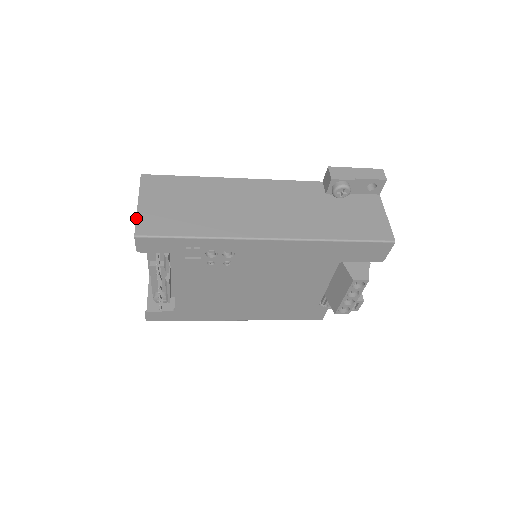
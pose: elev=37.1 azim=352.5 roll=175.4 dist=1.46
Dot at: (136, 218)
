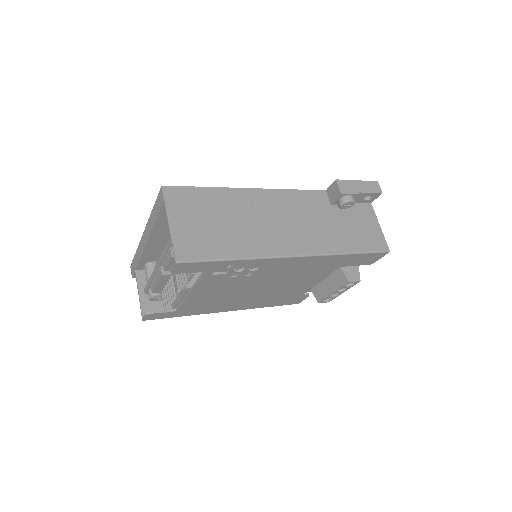
Dot at: (172, 241)
